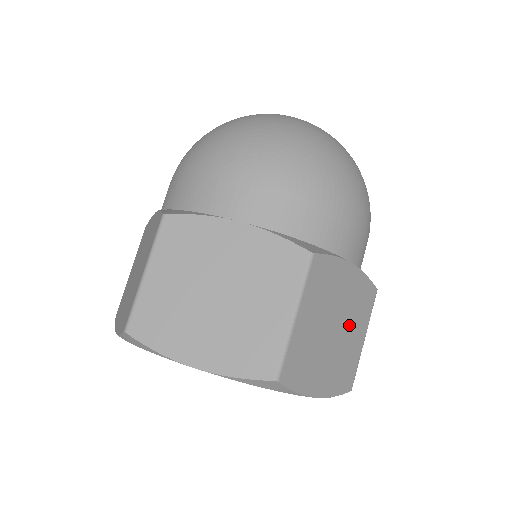
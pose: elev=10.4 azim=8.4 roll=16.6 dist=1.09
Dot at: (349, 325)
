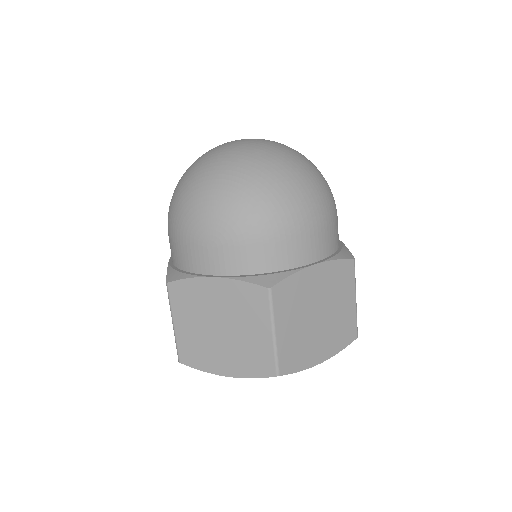
Dot at: (333, 302)
